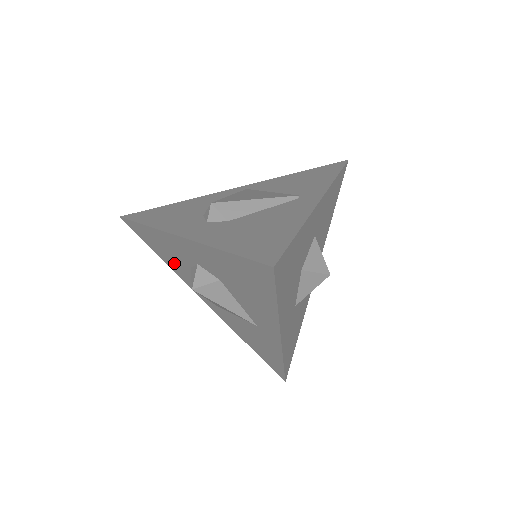
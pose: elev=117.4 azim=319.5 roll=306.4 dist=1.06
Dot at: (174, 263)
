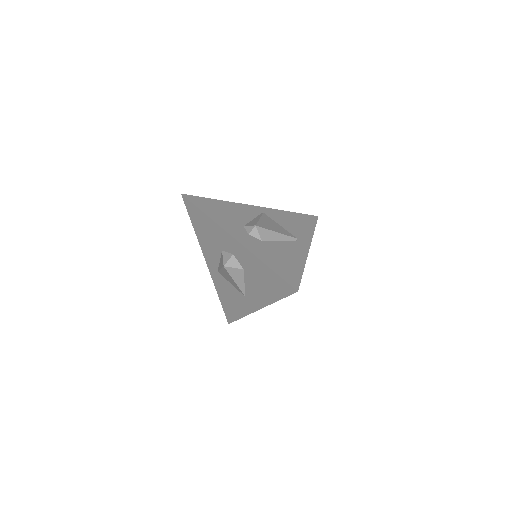
Dot at: (206, 239)
